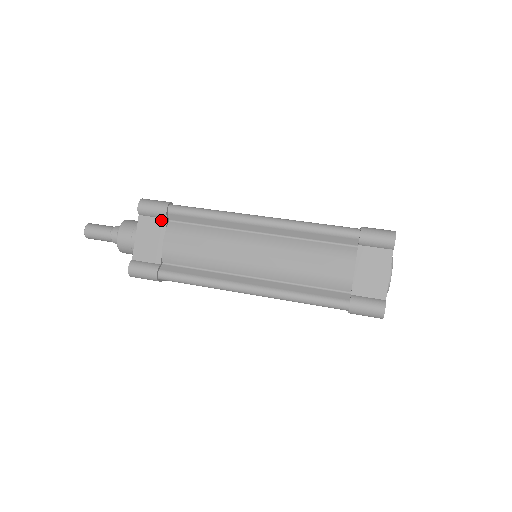
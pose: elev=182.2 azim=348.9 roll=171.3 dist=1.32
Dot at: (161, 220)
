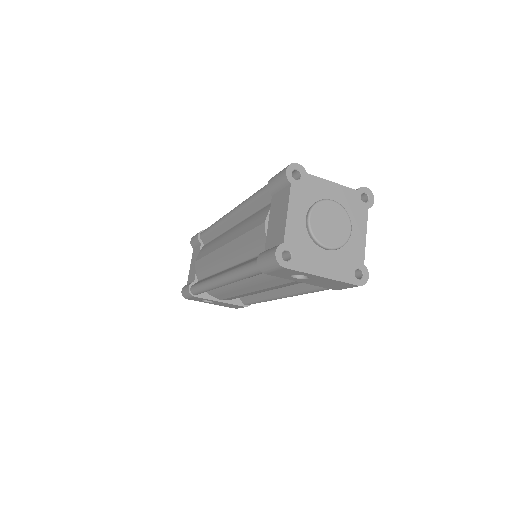
Dot at: (199, 246)
